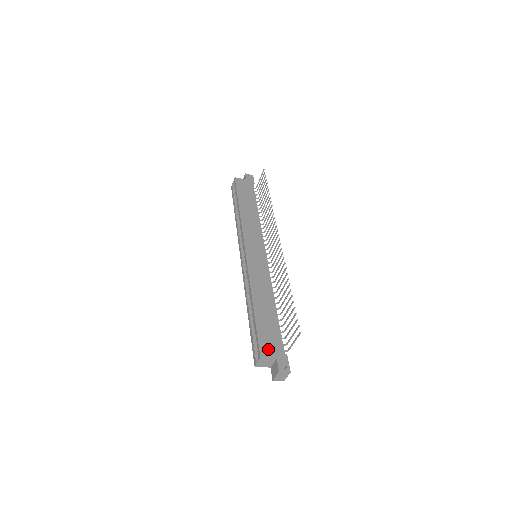
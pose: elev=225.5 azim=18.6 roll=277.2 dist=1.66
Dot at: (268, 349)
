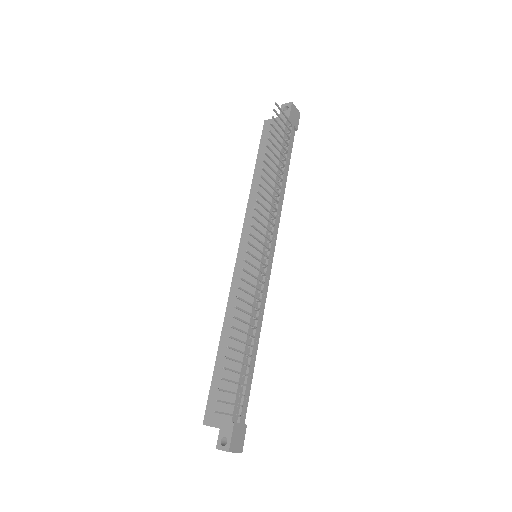
Dot at: (214, 414)
